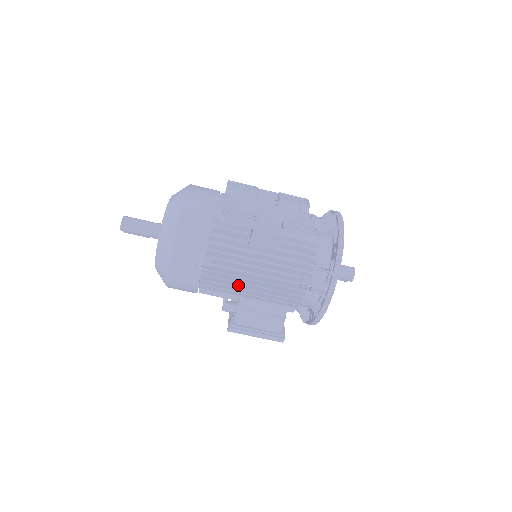
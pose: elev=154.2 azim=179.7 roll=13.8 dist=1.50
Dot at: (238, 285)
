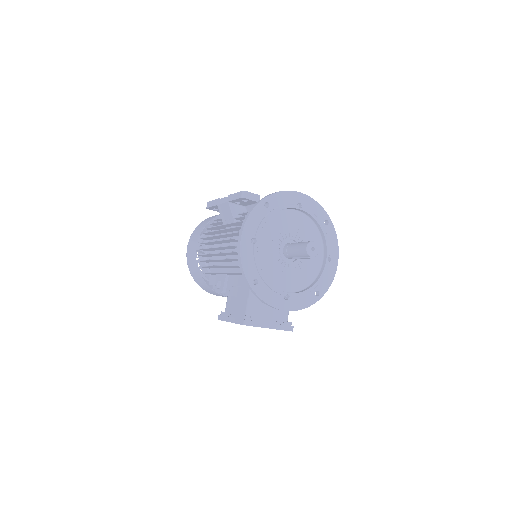
Dot at: (213, 260)
